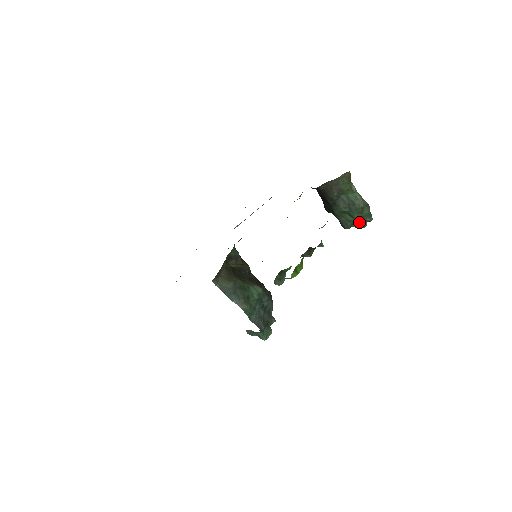
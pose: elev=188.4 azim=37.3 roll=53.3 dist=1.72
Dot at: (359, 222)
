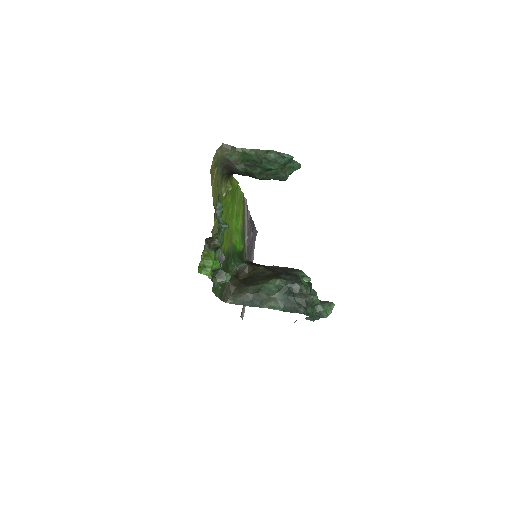
Dot at: (288, 166)
